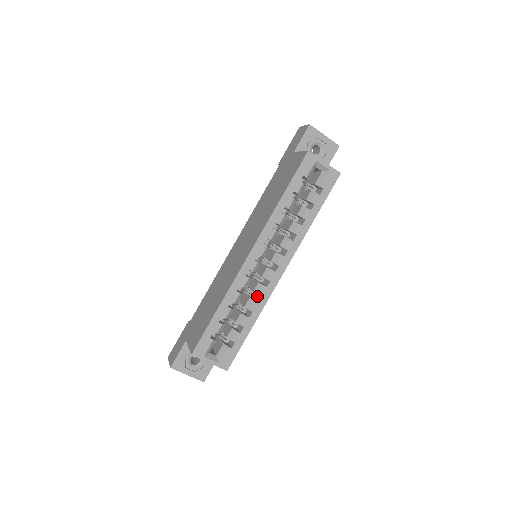
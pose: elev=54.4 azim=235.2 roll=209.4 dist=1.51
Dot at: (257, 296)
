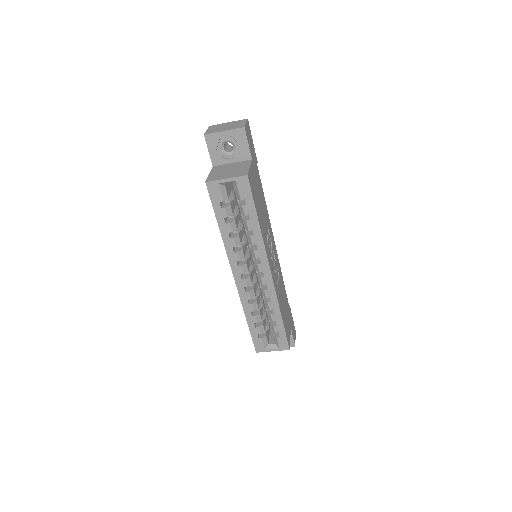
Dot at: occluded
